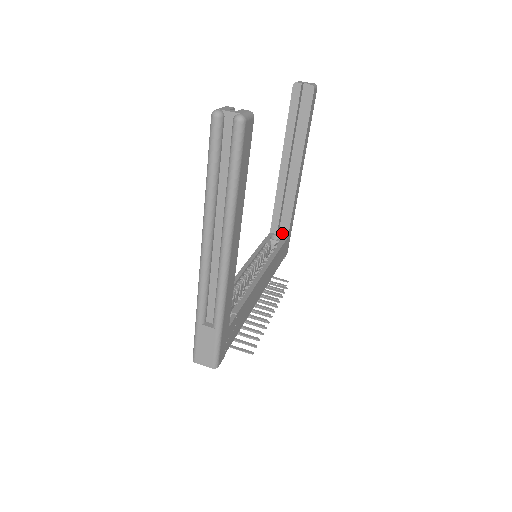
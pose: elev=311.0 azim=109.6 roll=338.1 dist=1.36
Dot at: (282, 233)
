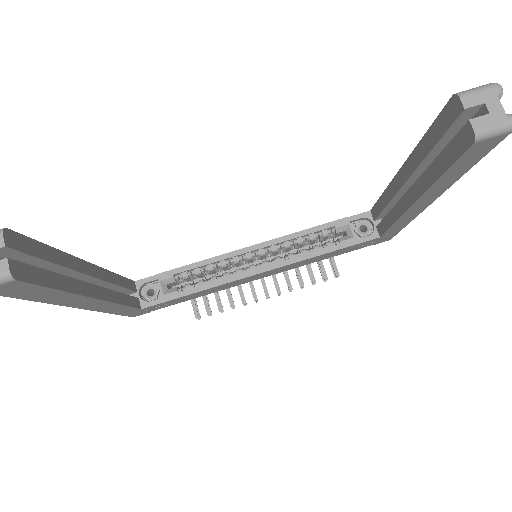
Dot at: (378, 227)
